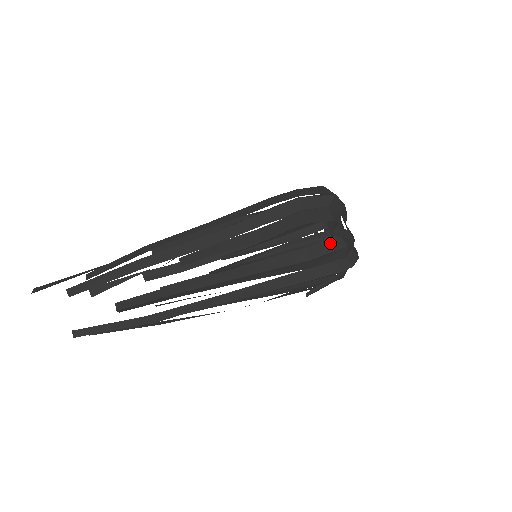
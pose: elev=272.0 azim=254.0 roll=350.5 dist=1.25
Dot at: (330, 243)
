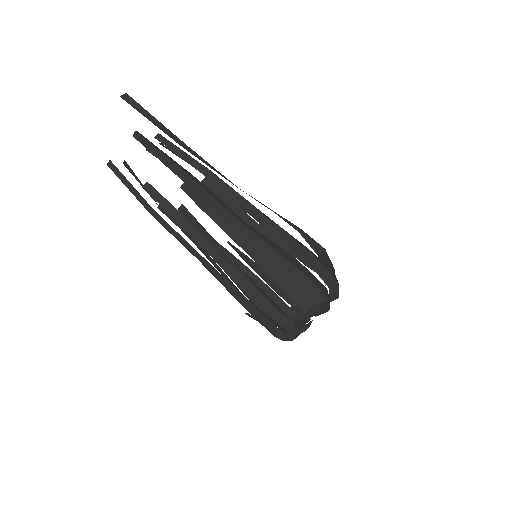
Dot at: (286, 320)
